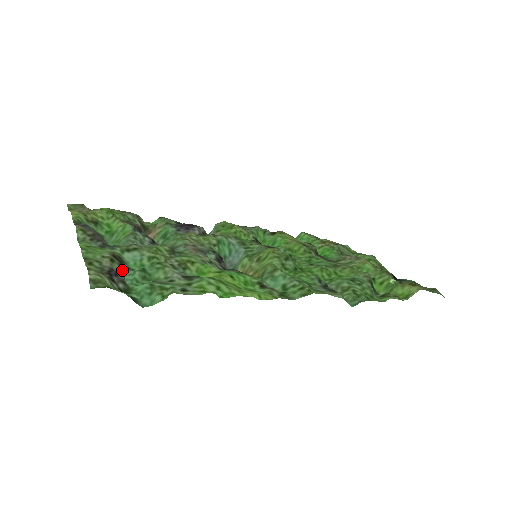
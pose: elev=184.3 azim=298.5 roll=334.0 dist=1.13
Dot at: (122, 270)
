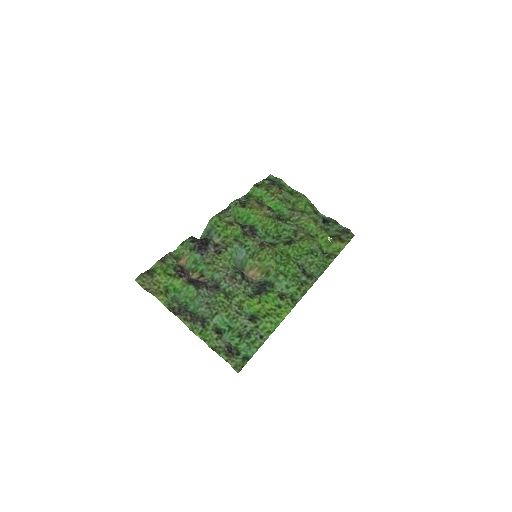
Dot at: (224, 337)
